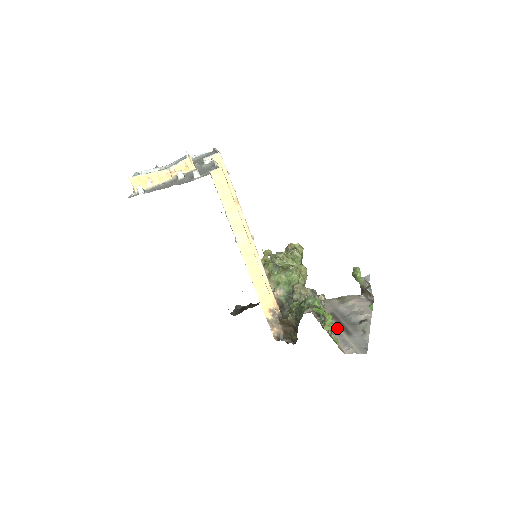
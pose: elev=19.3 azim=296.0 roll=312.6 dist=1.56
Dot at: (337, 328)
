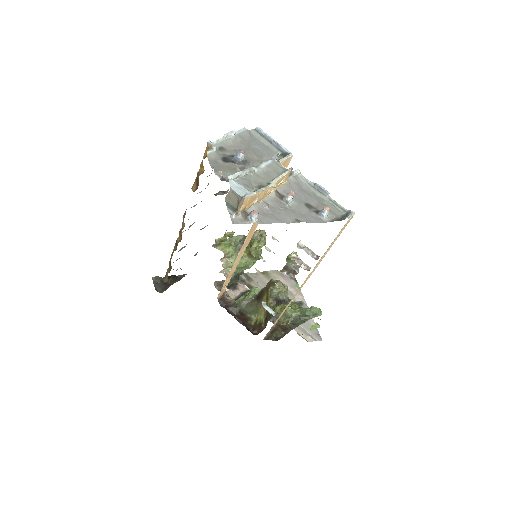
Dot at: occluded
